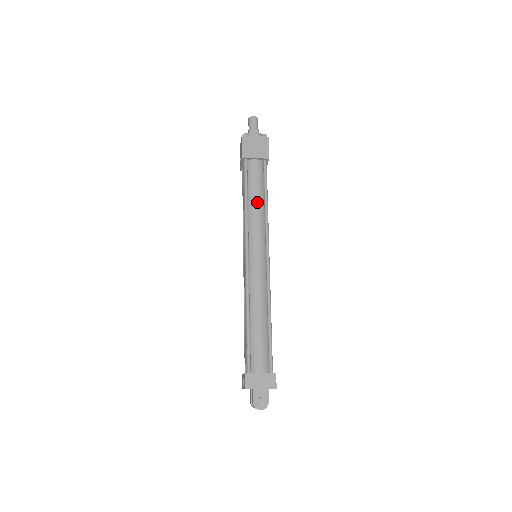
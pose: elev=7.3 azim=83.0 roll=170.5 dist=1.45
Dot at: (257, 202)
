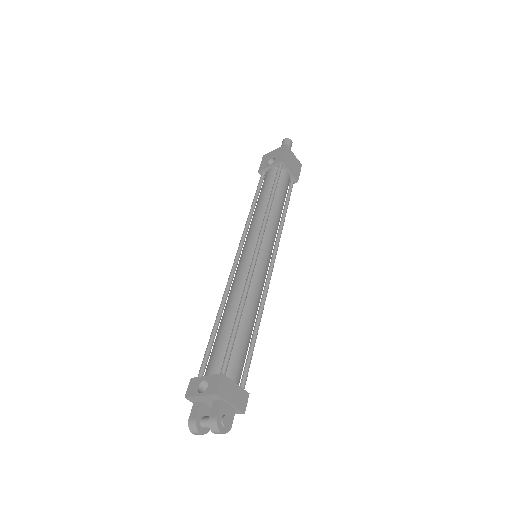
Dot at: (280, 207)
